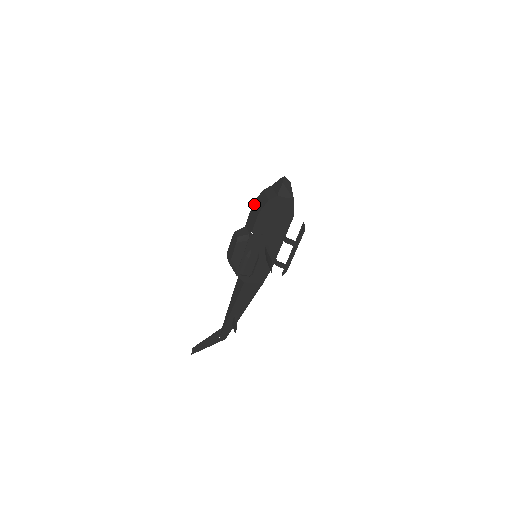
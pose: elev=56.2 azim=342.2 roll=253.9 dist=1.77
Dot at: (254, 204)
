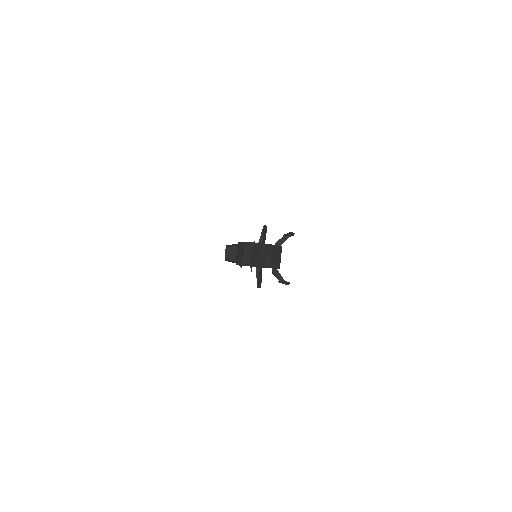
Dot at: occluded
